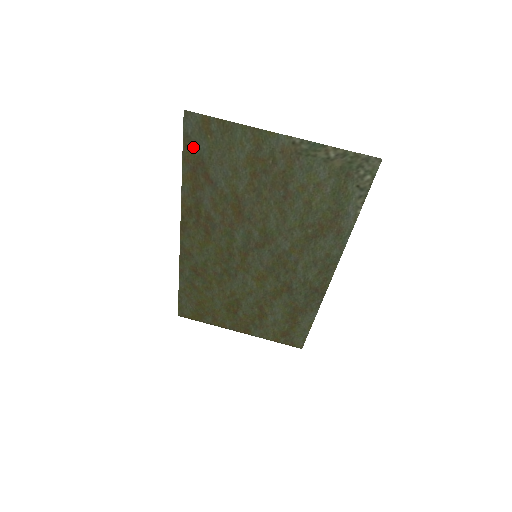
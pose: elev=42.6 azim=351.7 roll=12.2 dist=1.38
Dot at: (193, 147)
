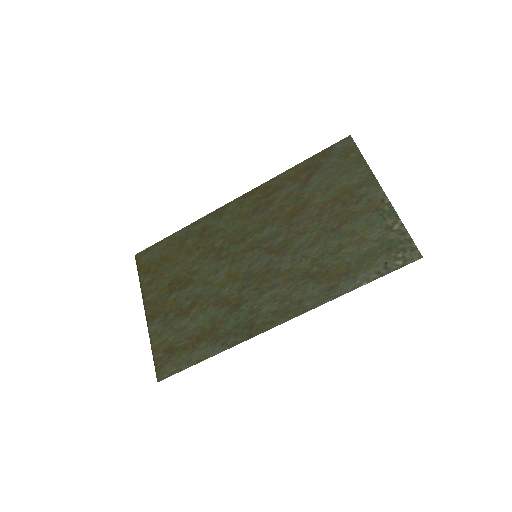
Dot at: (326, 156)
